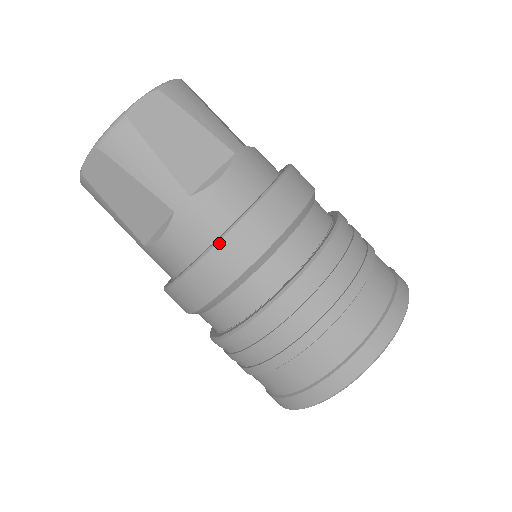
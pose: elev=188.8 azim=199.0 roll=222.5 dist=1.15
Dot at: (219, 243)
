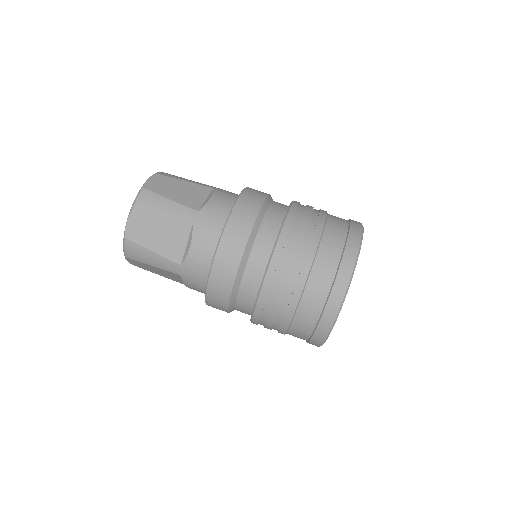
Dot at: (207, 288)
